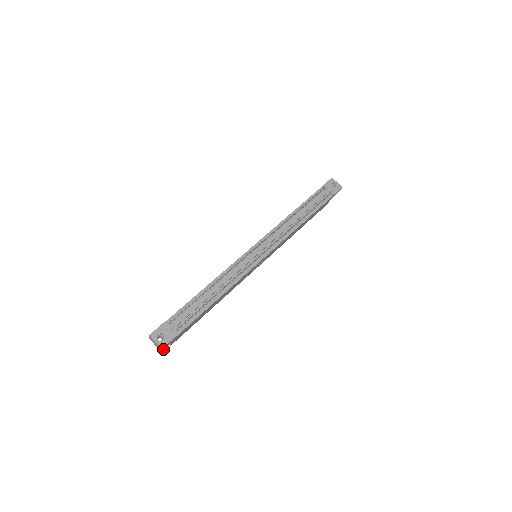
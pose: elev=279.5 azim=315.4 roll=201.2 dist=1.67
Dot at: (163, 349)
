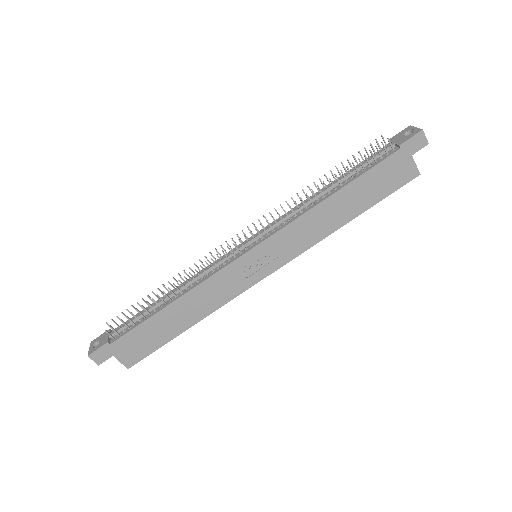
Dot at: (100, 362)
